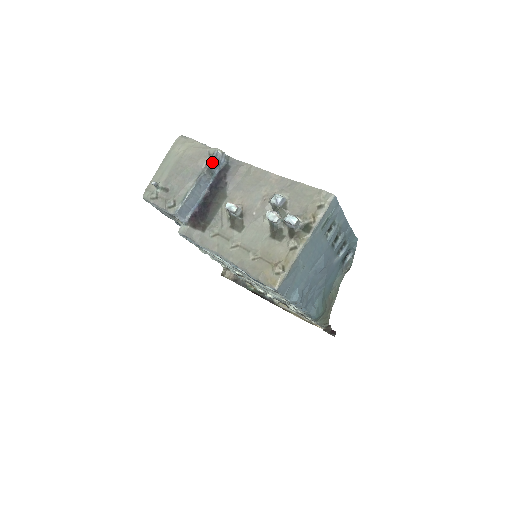
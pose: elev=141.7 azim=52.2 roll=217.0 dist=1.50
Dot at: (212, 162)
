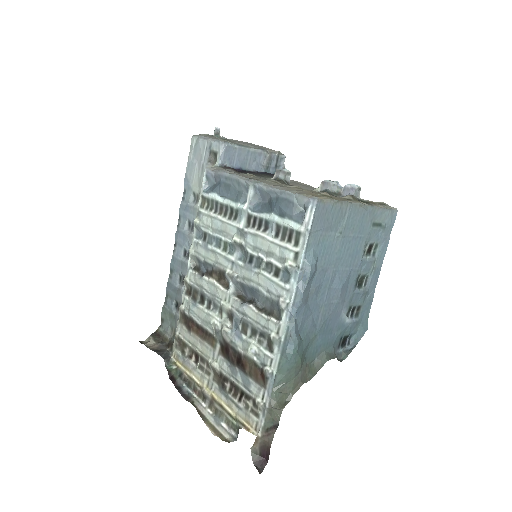
Dot at: (276, 158)
